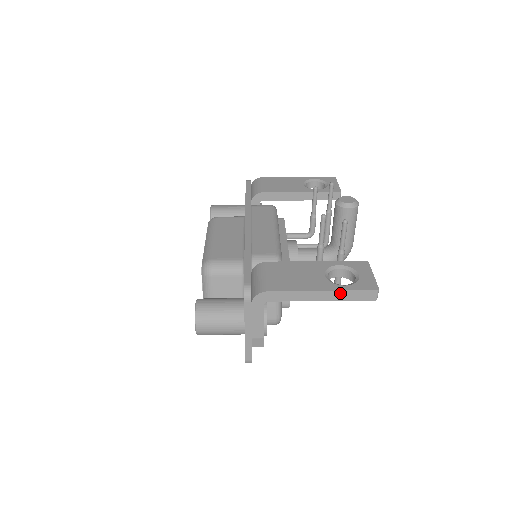
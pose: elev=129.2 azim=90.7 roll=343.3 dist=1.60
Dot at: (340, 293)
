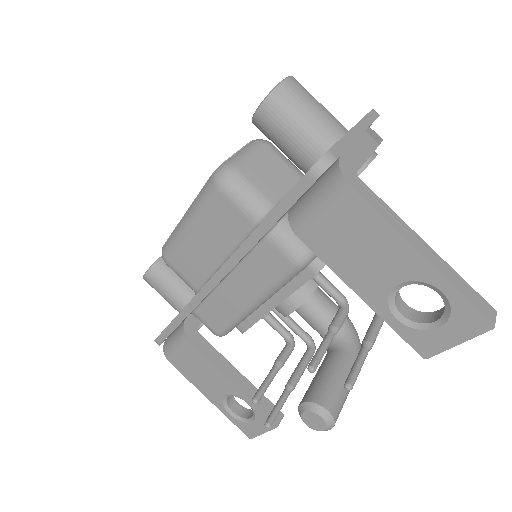
Dot at: (223, 410)
